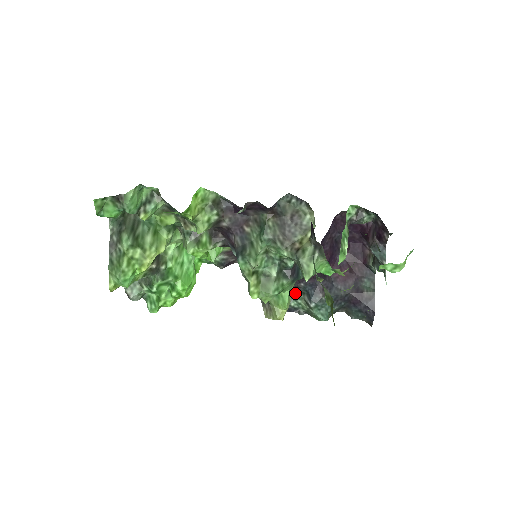
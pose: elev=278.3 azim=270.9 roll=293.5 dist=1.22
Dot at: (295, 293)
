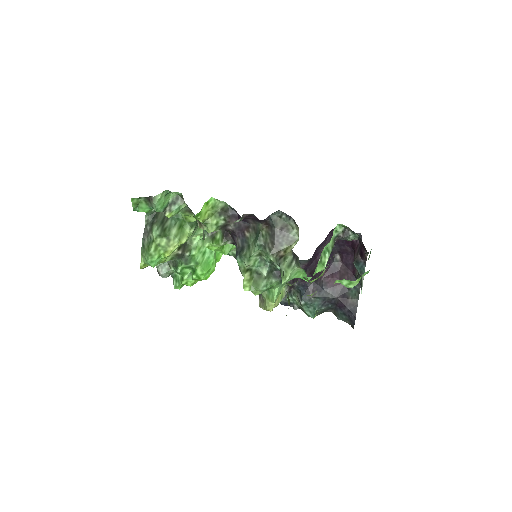
Dot at: (291, 290)
